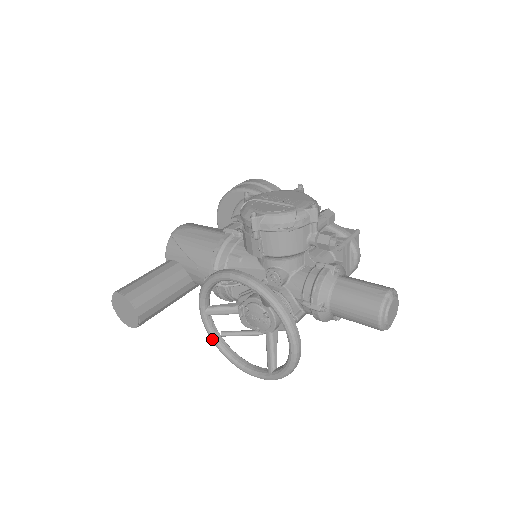
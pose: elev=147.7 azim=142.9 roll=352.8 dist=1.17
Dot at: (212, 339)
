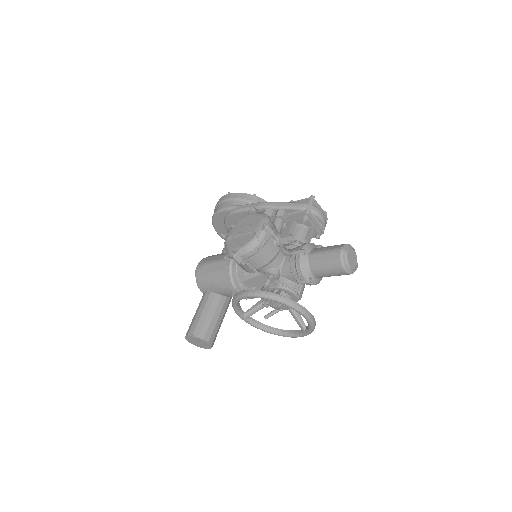
Dot at: (260, 329)
